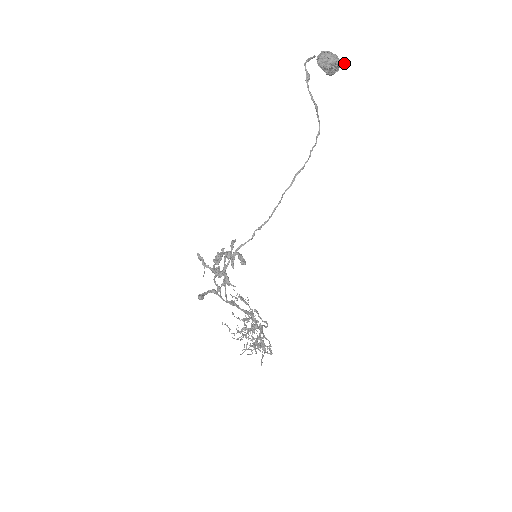
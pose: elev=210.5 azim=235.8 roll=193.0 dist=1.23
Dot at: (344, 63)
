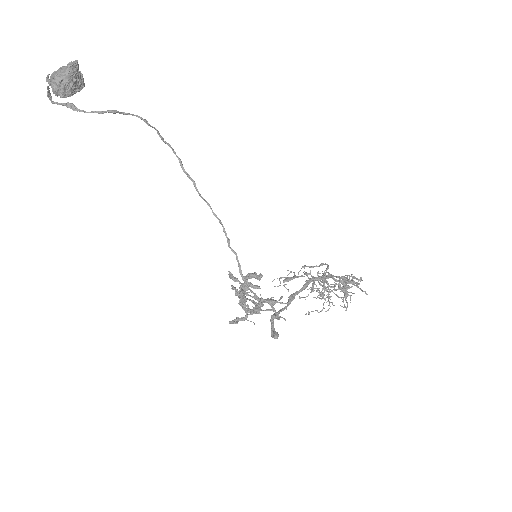
Dot at: (75, 62)
